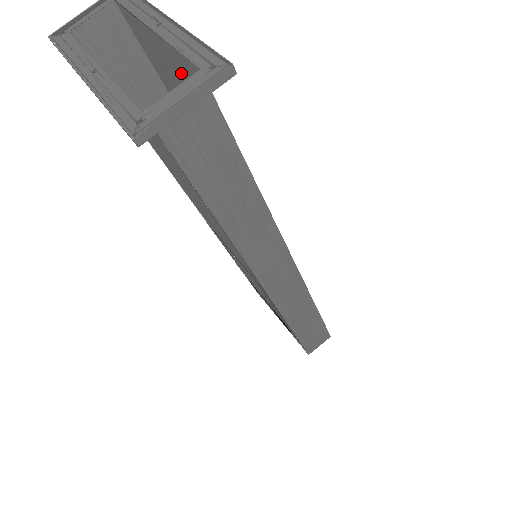
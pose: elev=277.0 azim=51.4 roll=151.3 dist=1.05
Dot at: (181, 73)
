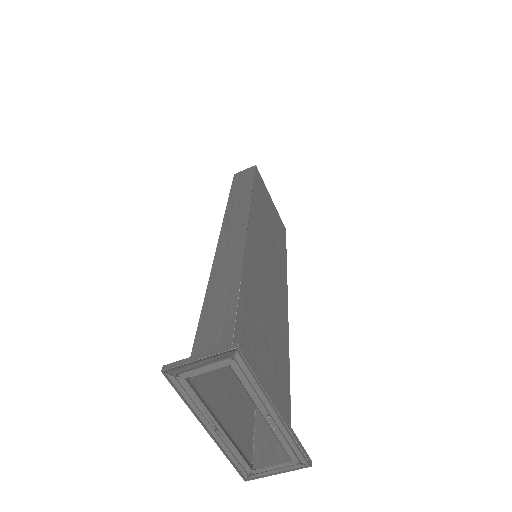
Dot at: occluded
